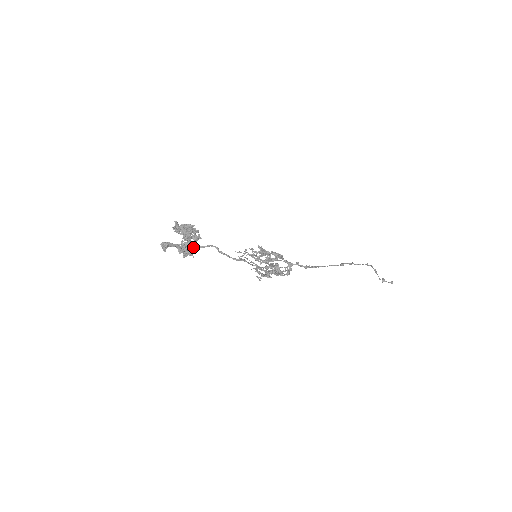
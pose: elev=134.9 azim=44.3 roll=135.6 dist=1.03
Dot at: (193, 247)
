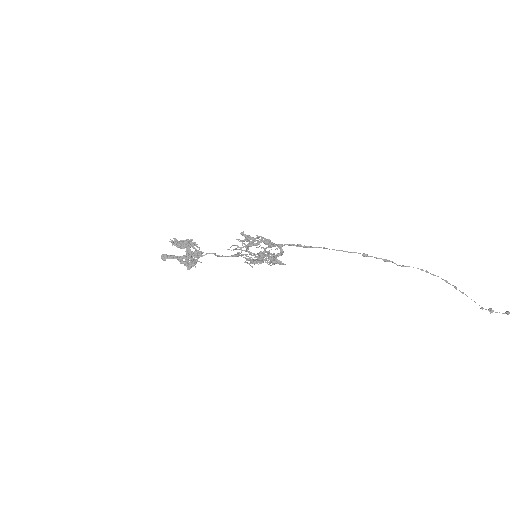
Dot at: (195, 259)
